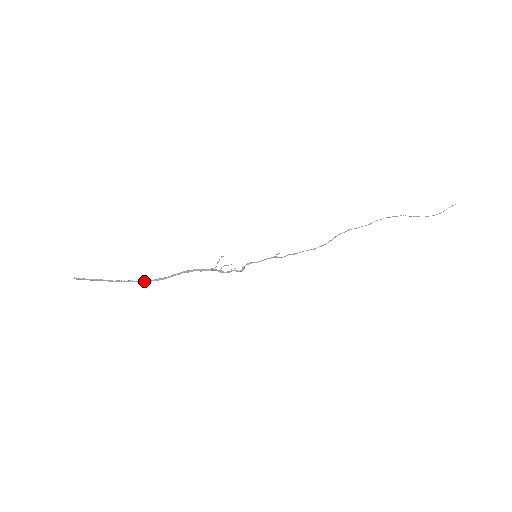
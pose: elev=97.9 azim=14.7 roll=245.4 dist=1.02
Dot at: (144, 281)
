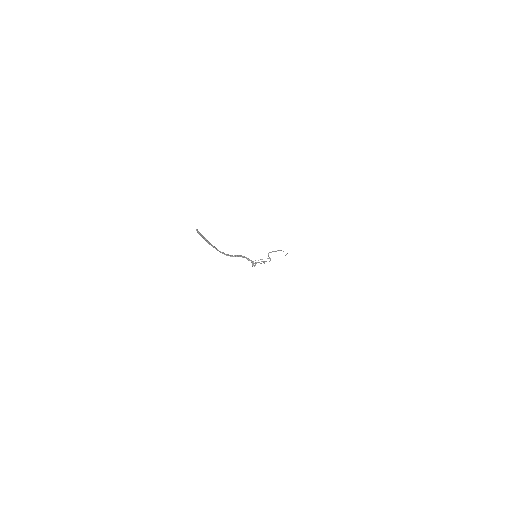
Dot at: (222, 252)
